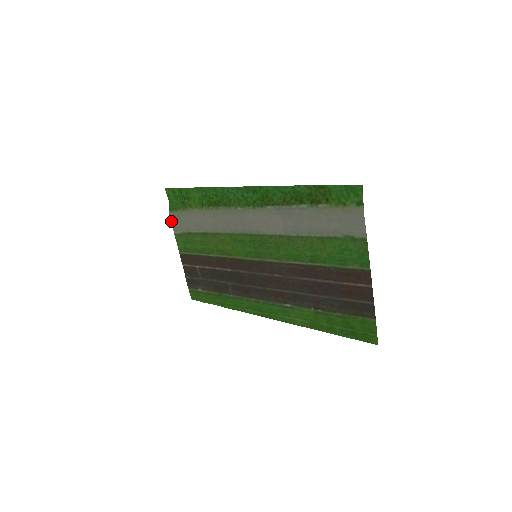
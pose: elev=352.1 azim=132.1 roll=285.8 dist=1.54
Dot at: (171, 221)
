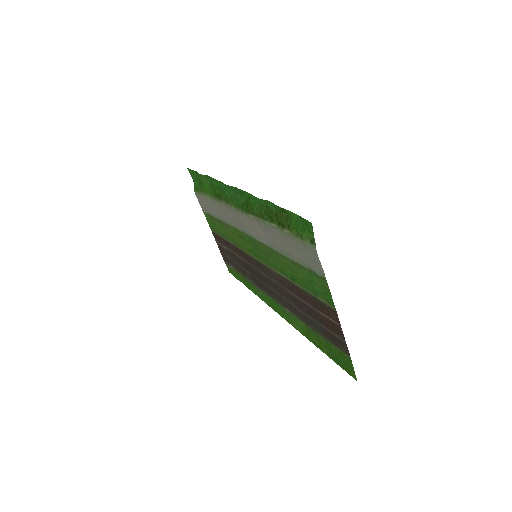
Dot at: (198, 200)
